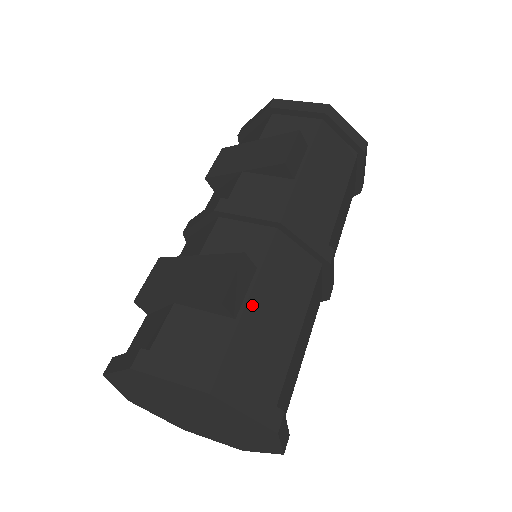
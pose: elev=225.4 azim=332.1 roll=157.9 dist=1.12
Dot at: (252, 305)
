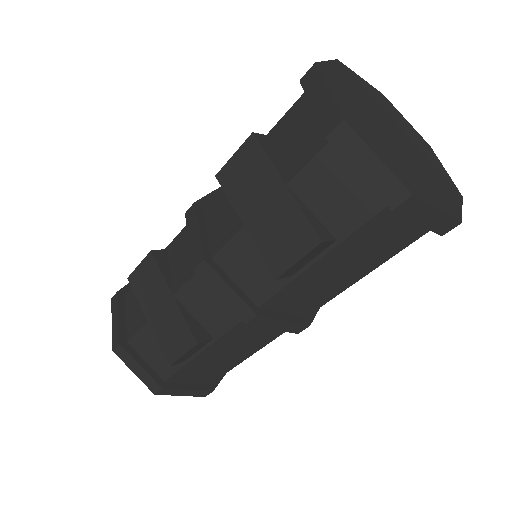
Dot at: (202, 356)
